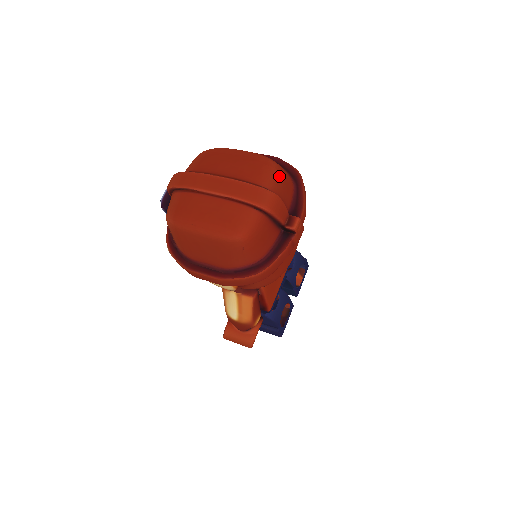
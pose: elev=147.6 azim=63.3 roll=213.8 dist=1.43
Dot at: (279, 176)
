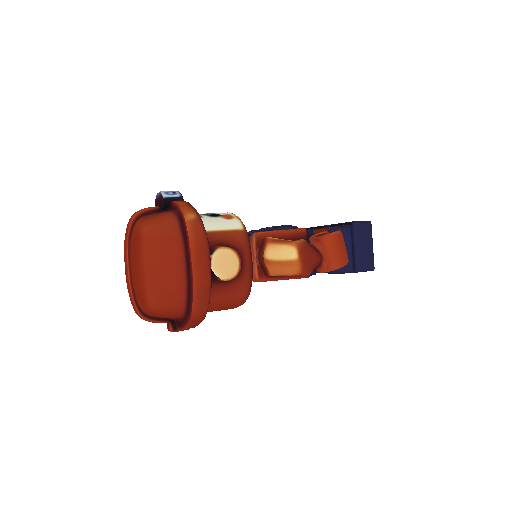
Dot at: (152, 313)
